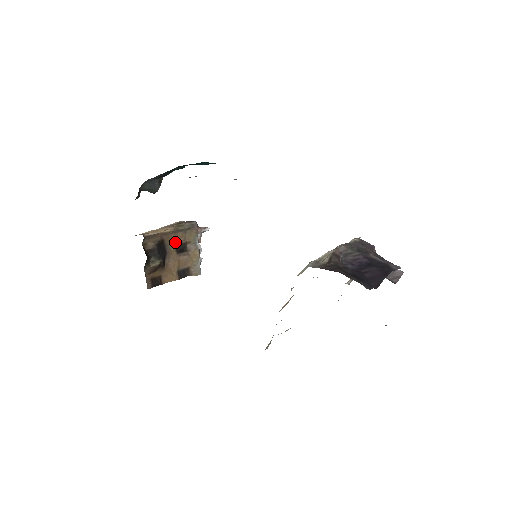
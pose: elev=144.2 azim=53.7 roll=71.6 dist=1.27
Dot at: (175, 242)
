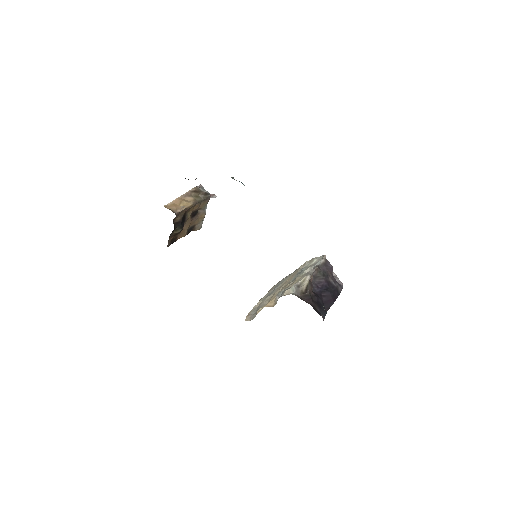
Dot at: (192, 211)
